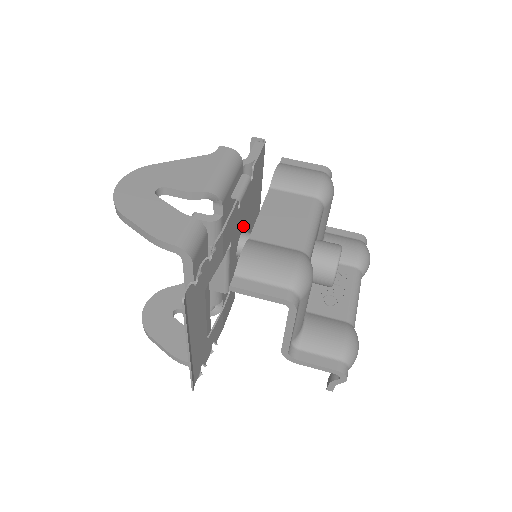
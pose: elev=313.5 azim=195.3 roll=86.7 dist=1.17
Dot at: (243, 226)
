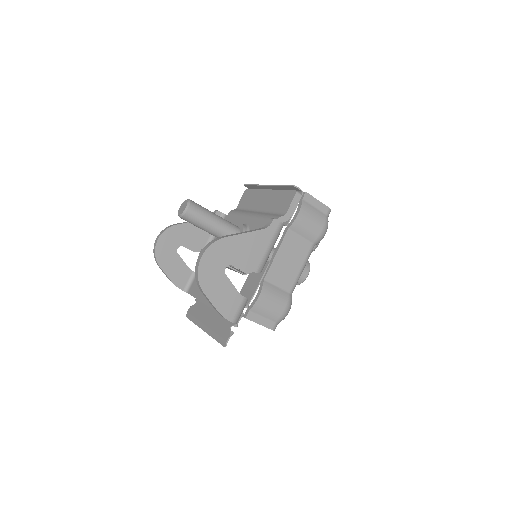
Dot at: occluded
